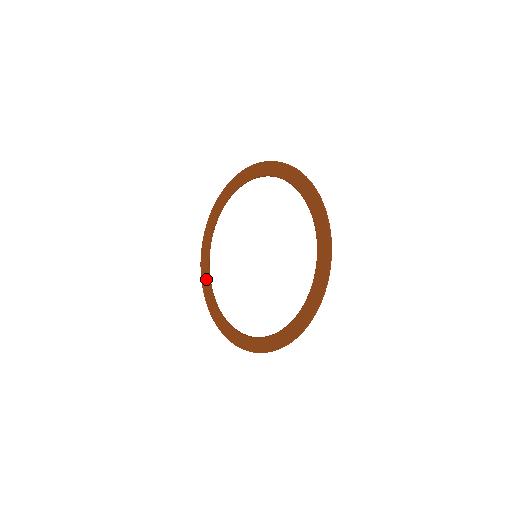
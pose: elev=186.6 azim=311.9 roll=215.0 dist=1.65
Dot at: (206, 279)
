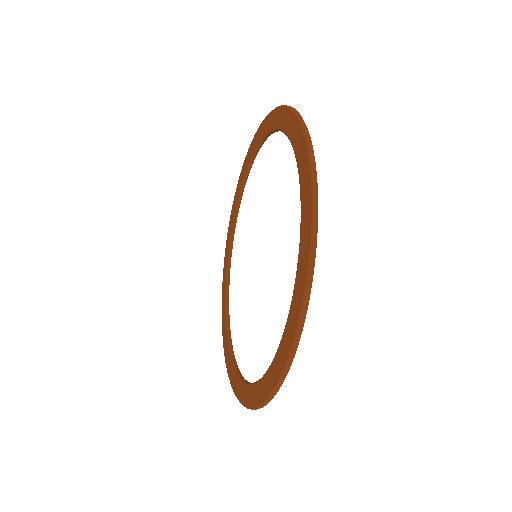
Dot at: (224, 321)
